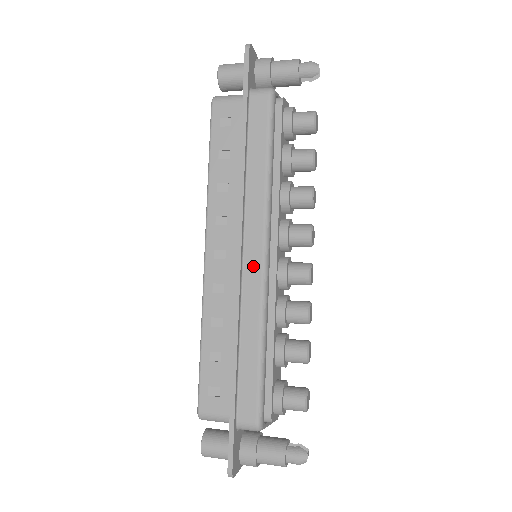
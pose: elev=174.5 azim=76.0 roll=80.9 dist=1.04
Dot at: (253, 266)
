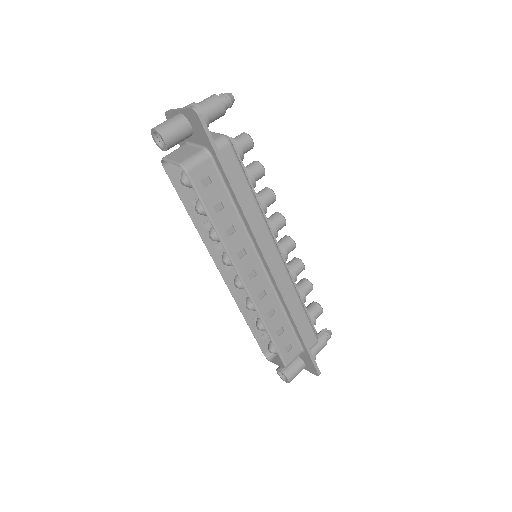
Dot at: (277, 266)
